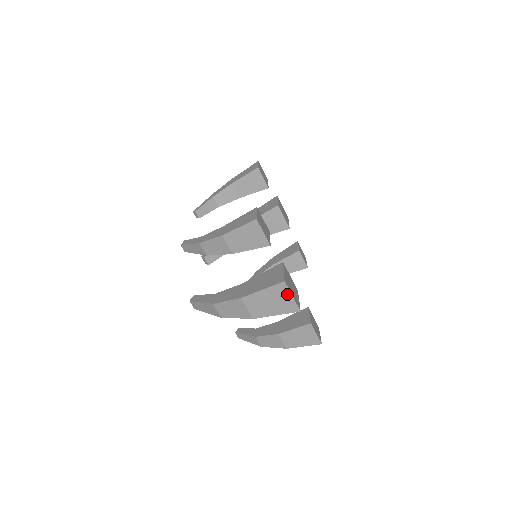
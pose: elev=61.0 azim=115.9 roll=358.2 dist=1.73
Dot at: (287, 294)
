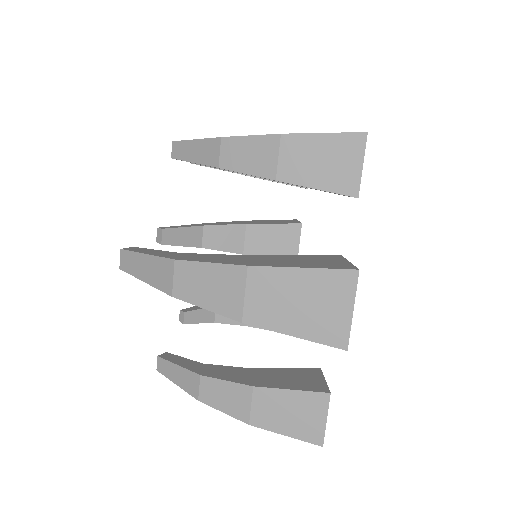
Dot at: (345, 300)
